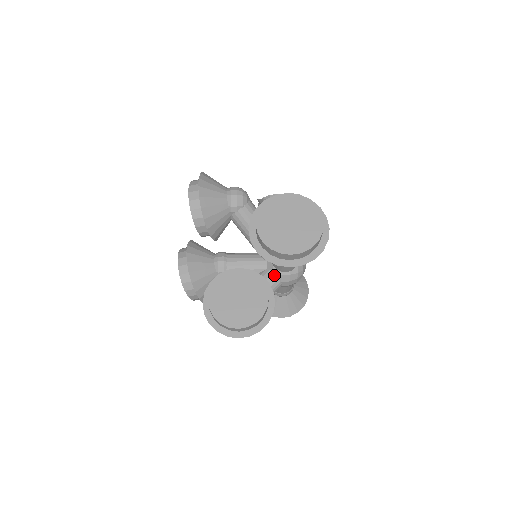
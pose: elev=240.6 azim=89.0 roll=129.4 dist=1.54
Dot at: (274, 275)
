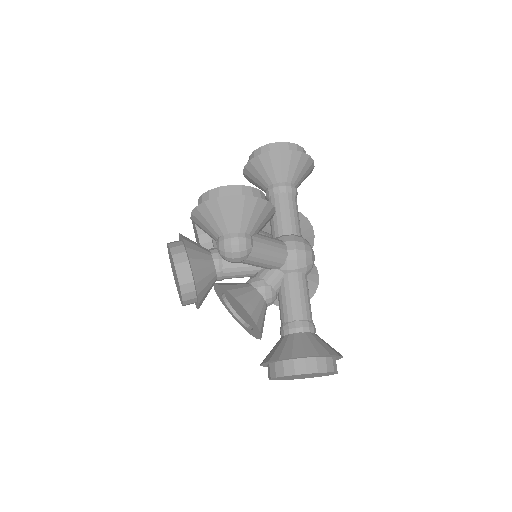
Dot at: occluded
